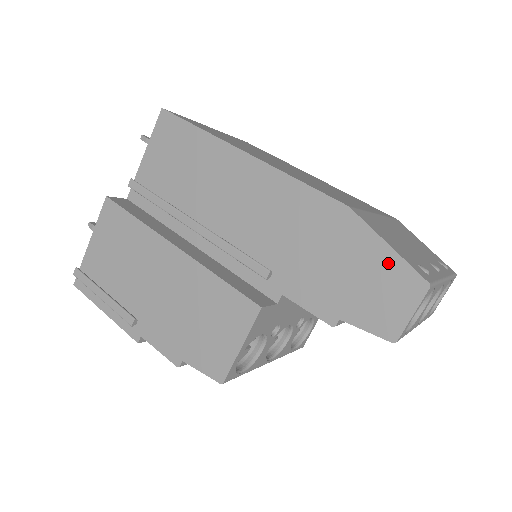
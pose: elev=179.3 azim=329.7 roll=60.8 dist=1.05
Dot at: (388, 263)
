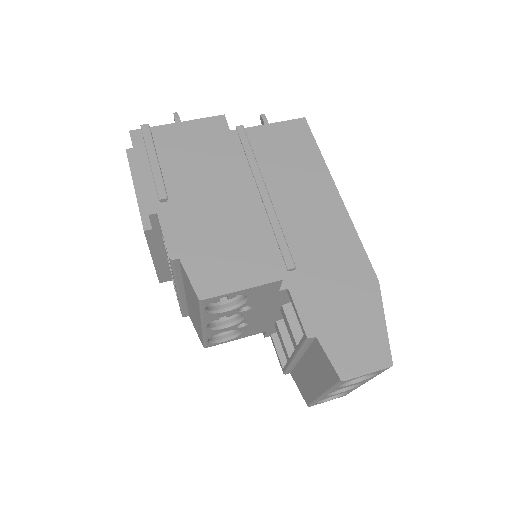
Dot at: (377, 331)
